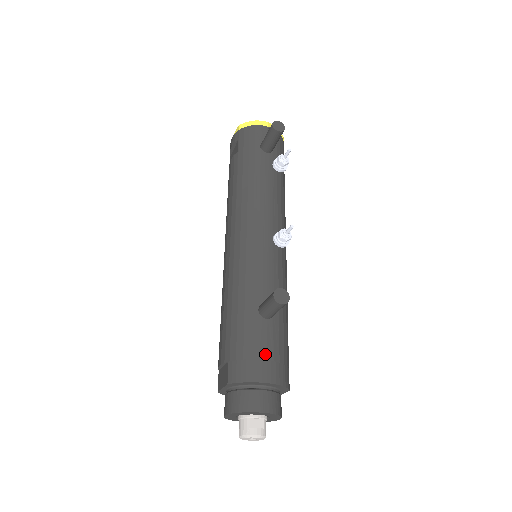
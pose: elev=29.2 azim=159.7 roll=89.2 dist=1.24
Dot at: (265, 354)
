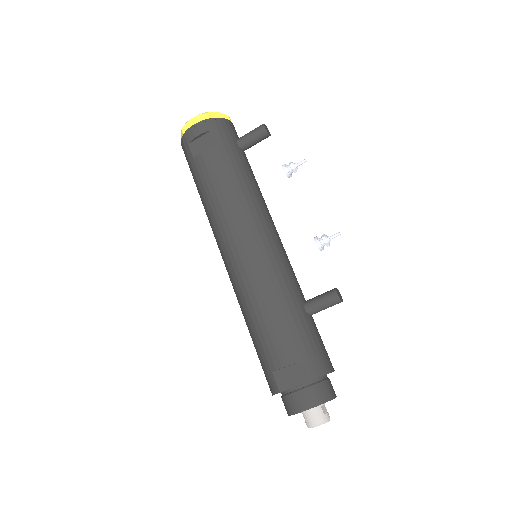
Dot at: (323, 347)
